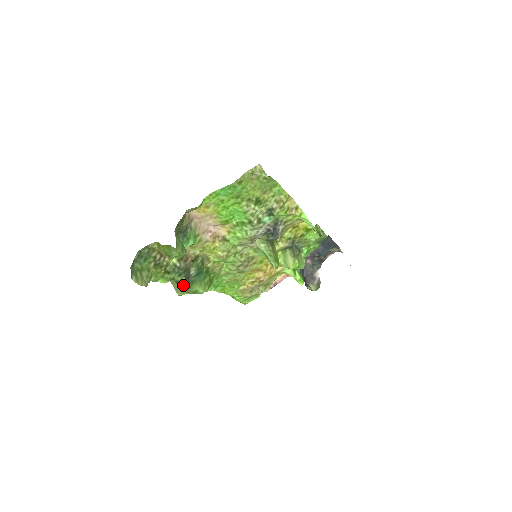
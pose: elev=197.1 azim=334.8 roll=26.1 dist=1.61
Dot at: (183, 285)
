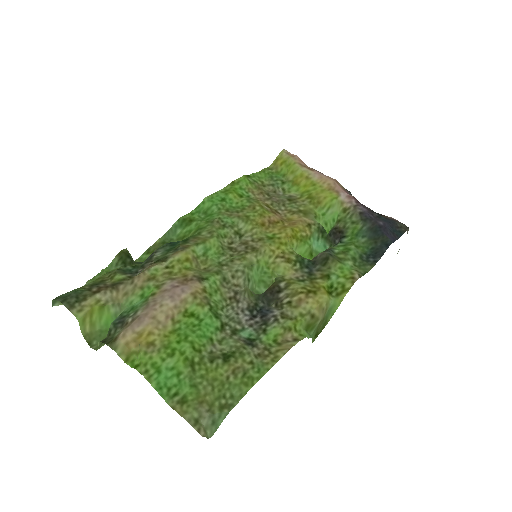
Dot at: (140, 263)
